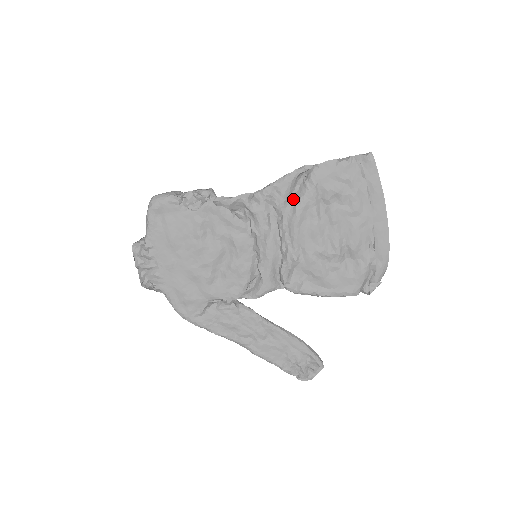
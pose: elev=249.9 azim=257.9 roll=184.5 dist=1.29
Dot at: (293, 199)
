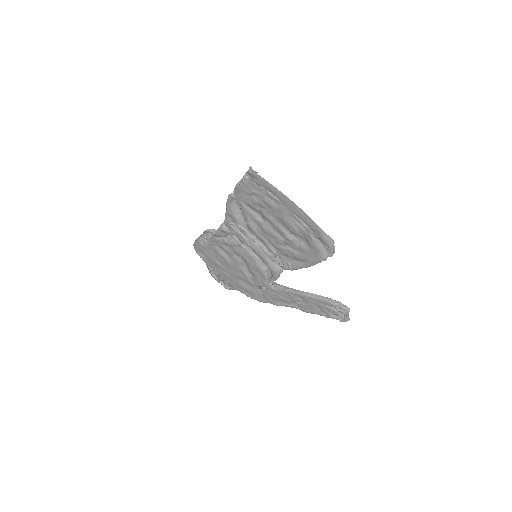
Dot at: (243, 216)
